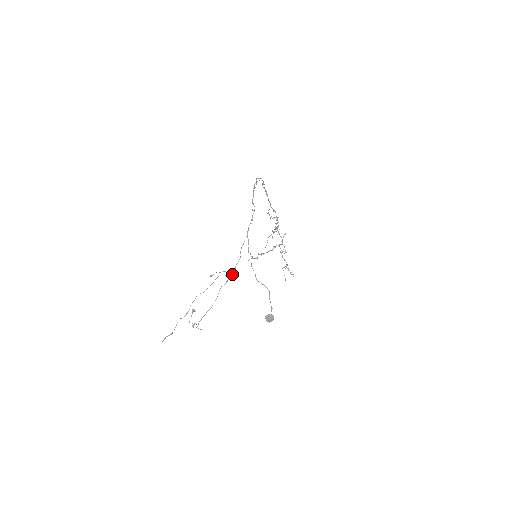
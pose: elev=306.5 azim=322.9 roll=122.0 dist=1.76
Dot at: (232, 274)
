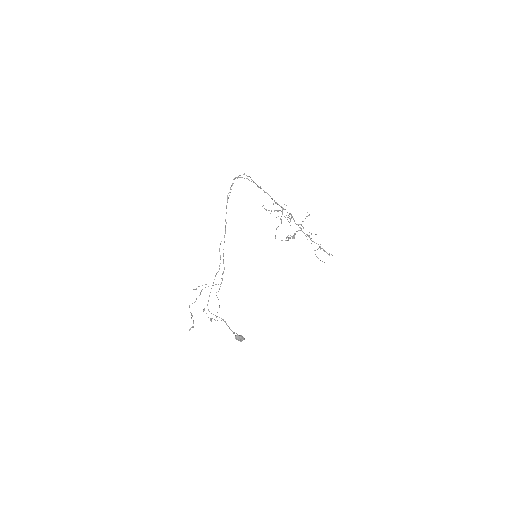
Dot at: (221, 283)
